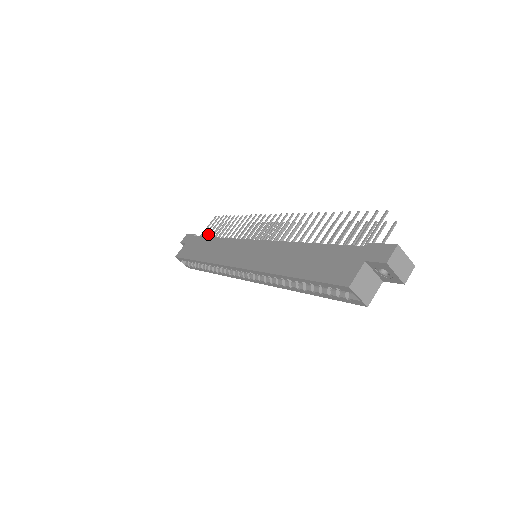
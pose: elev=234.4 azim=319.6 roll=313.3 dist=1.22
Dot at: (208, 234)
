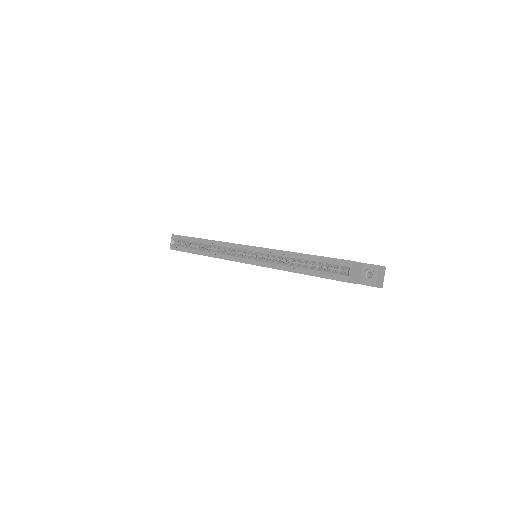
Dot at: occluded
